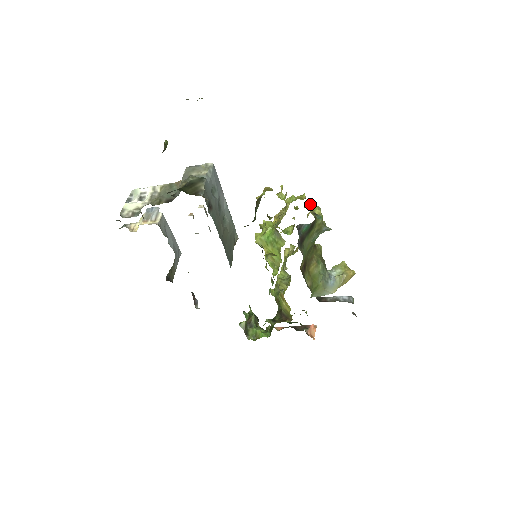
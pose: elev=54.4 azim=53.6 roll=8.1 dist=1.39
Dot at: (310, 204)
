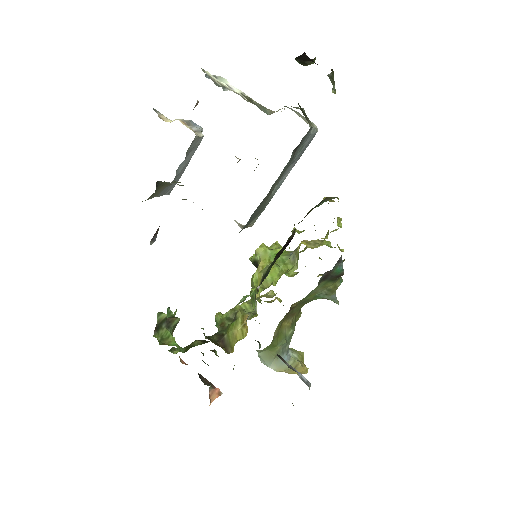
Dot at: occluded
